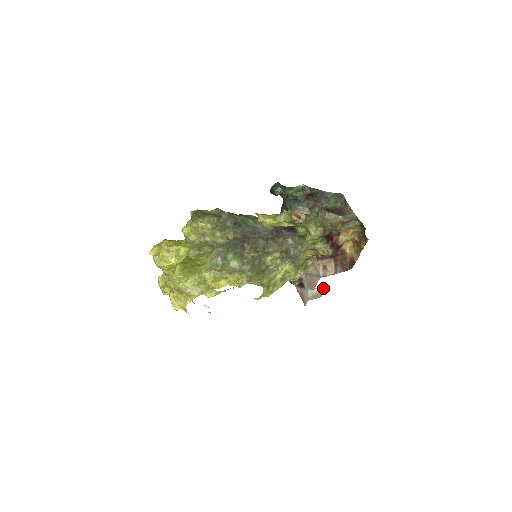
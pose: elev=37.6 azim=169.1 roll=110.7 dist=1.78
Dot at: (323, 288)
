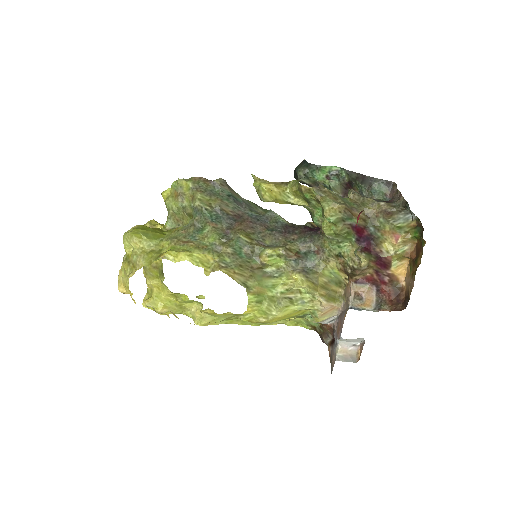
Dot at: (361, 345)
